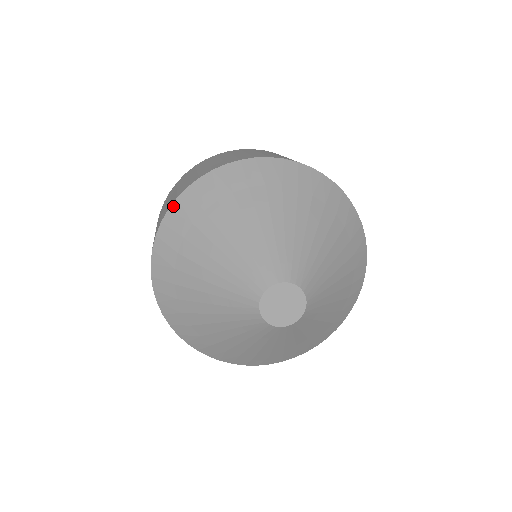
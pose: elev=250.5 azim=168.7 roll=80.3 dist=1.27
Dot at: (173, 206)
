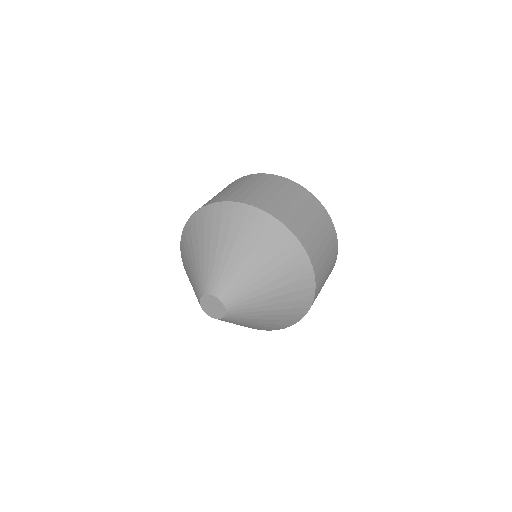
Dot at: (180, 248)
